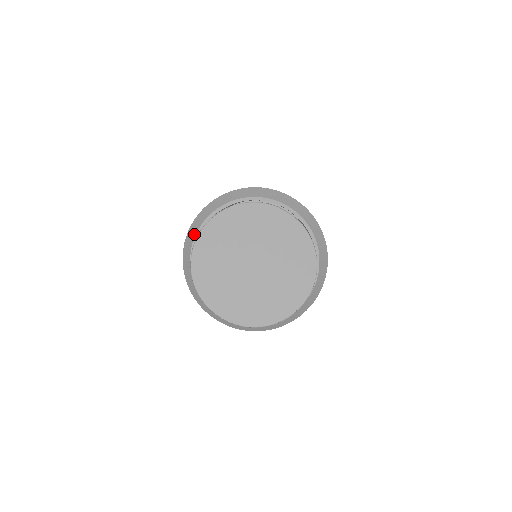
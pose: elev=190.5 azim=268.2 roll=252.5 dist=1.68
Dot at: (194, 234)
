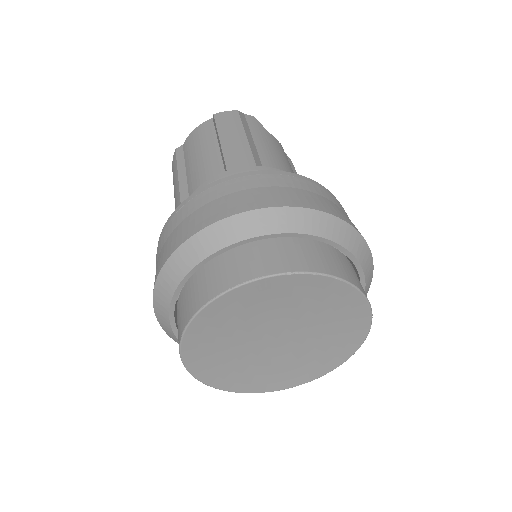
Dot at: (237, 238)
